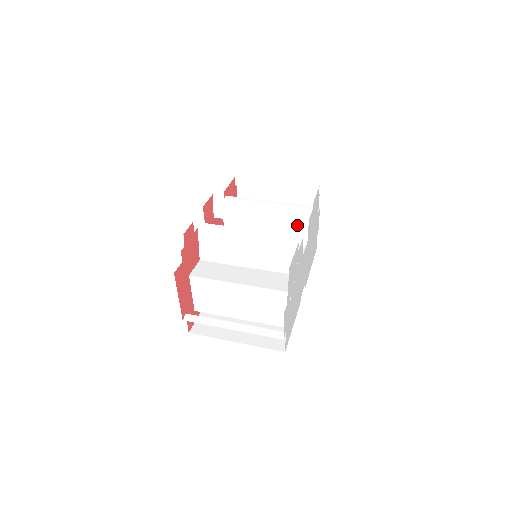
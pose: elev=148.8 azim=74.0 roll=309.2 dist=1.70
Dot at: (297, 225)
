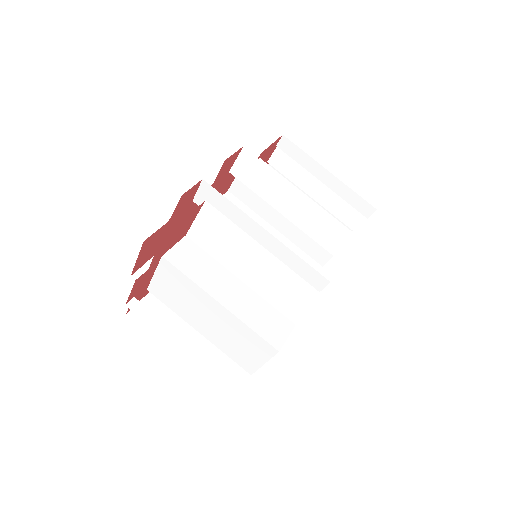
Dot at: (324, 243)
